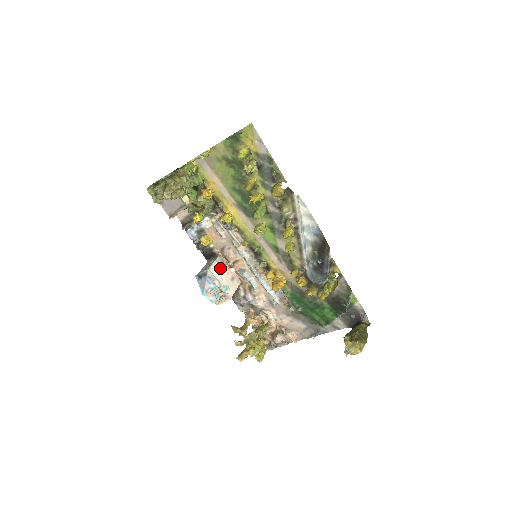
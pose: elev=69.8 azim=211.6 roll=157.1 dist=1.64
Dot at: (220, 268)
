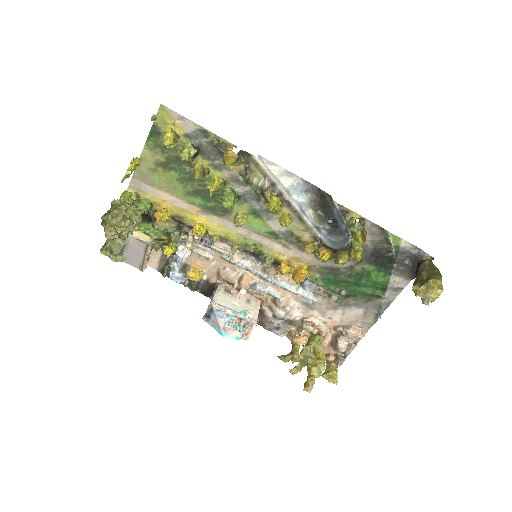
Dot at: (226, 296)
